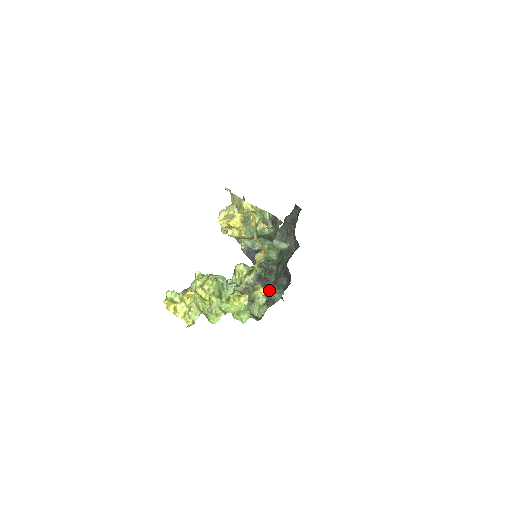
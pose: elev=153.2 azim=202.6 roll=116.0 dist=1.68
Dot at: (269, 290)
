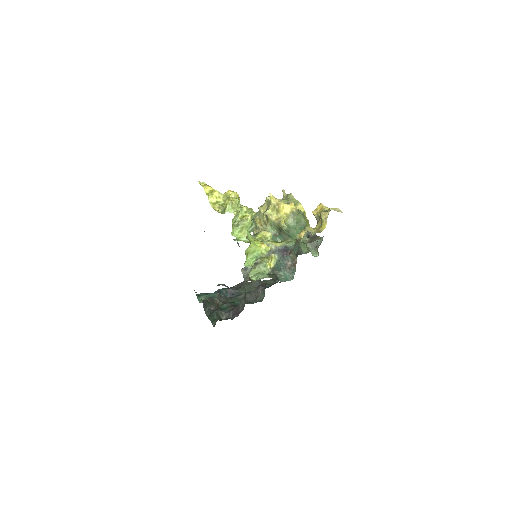
Dot at: (280, 268)
